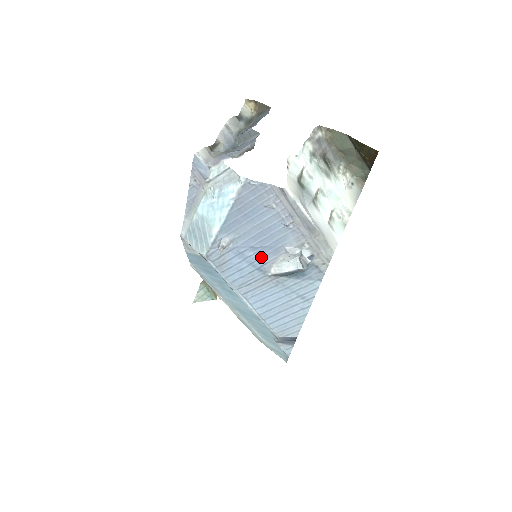
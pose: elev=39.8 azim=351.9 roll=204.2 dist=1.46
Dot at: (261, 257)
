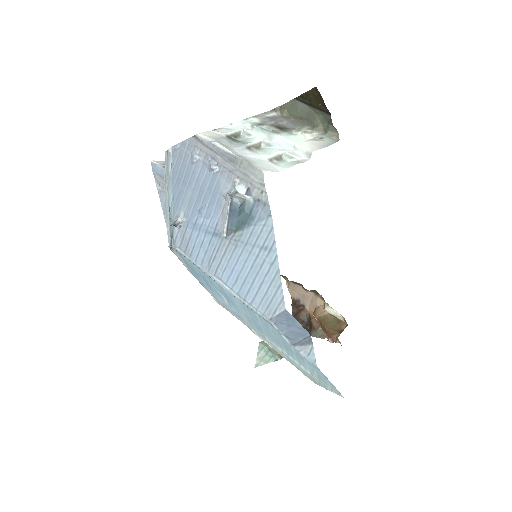
Dot at: (211, 219)
